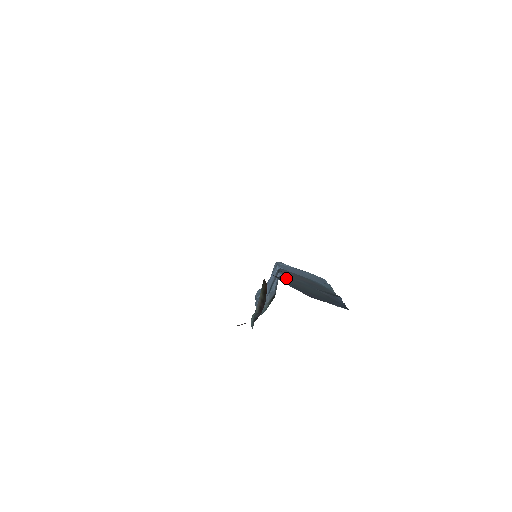
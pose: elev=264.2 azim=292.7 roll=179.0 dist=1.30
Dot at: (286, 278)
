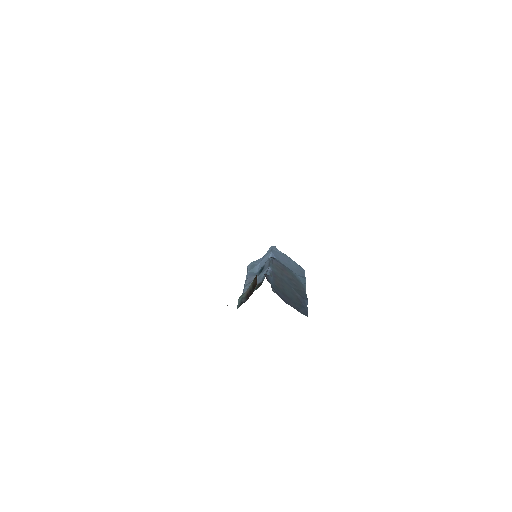
Dot at: (273, 275)
